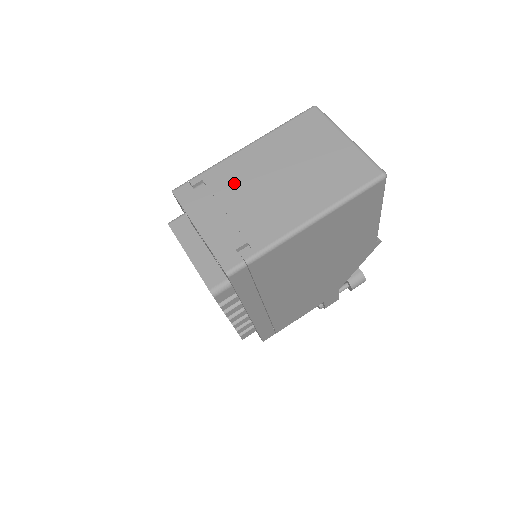
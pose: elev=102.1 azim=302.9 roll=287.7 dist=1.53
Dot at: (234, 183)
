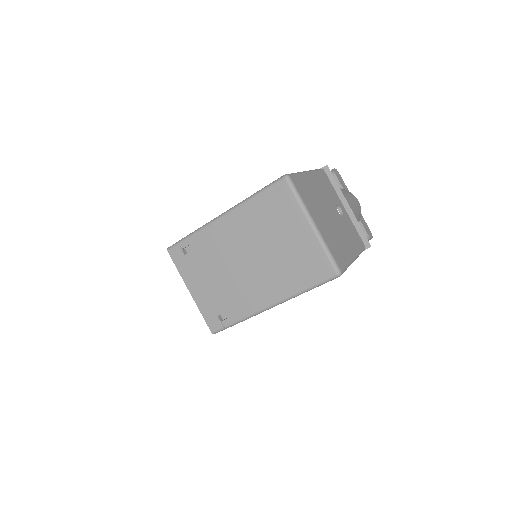
Dot at: (214, 255)
